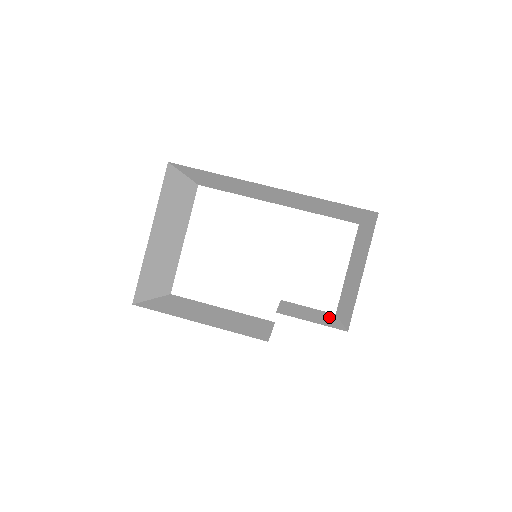
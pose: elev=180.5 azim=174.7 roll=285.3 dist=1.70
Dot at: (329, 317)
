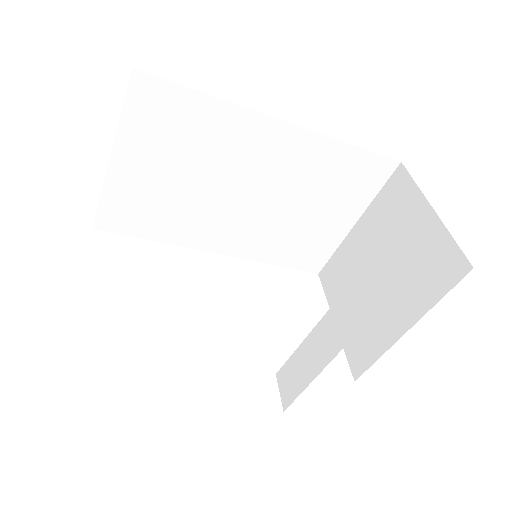
Dot at: occluded
